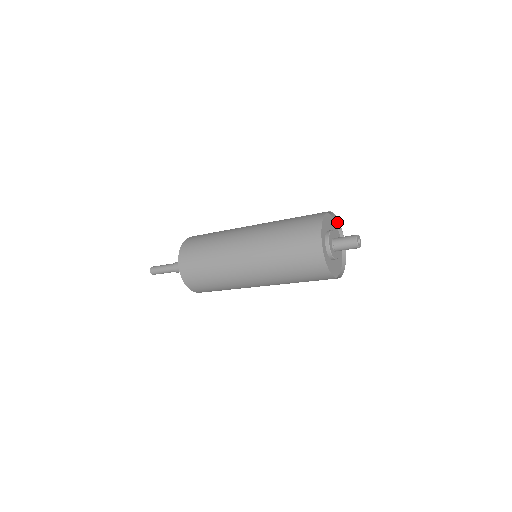
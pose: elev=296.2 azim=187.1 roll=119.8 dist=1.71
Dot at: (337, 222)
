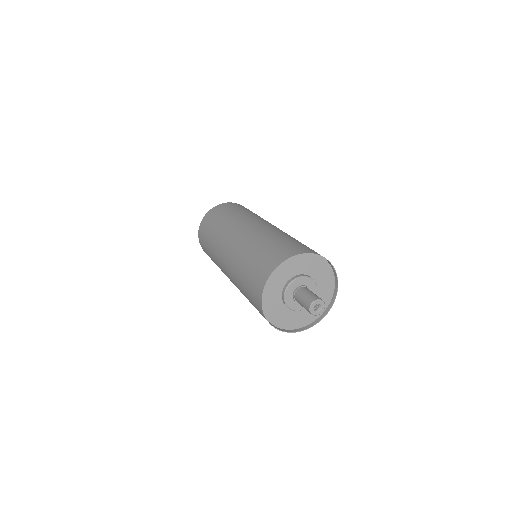
Dot at: (324, 257)
